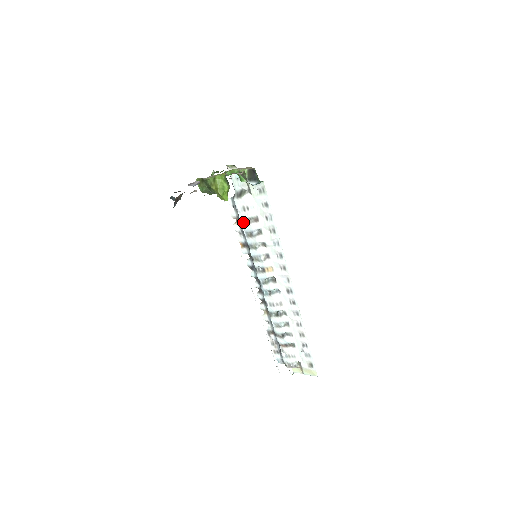
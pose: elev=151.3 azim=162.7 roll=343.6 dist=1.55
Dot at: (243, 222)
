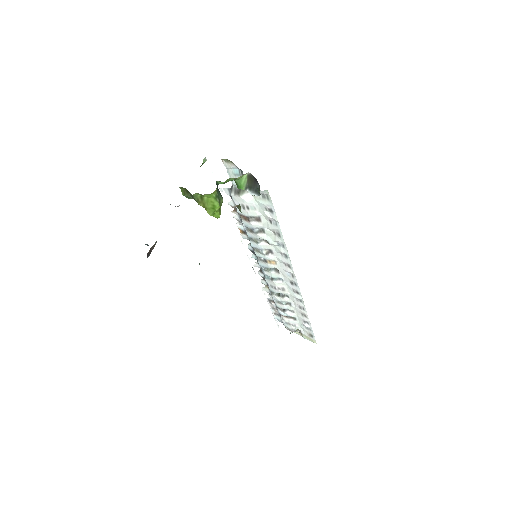
Dot at: (242, 217)
